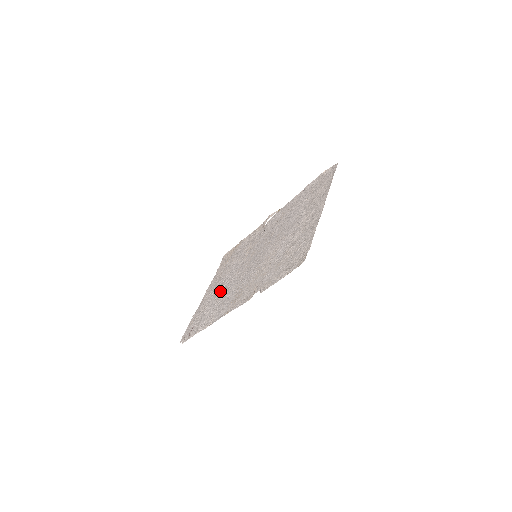
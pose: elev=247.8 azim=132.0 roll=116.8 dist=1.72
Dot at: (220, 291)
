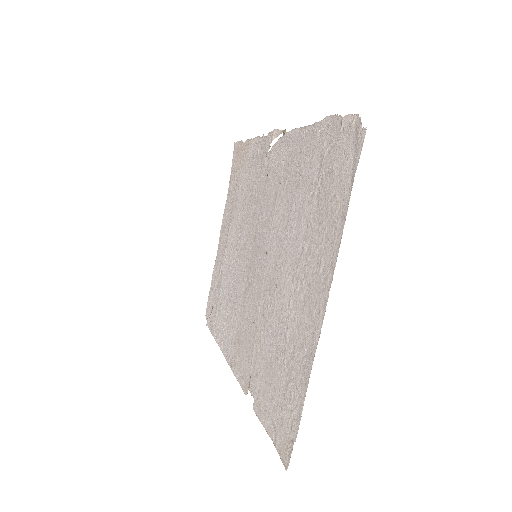
Dot at: (228, 271)
